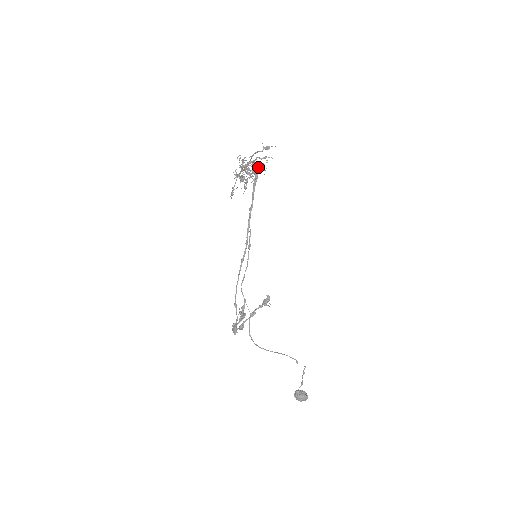
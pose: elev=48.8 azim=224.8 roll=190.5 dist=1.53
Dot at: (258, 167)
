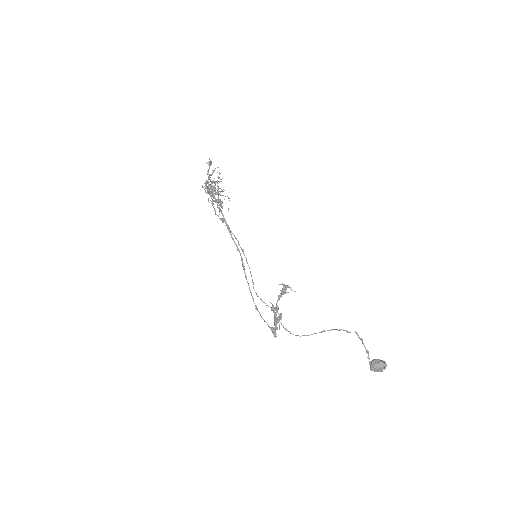
Dot at: (212, 182)
